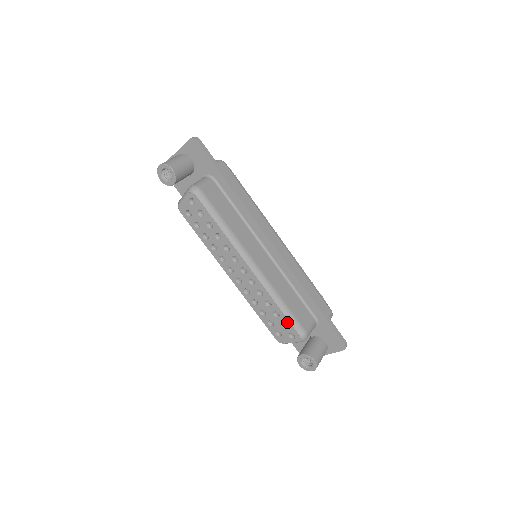
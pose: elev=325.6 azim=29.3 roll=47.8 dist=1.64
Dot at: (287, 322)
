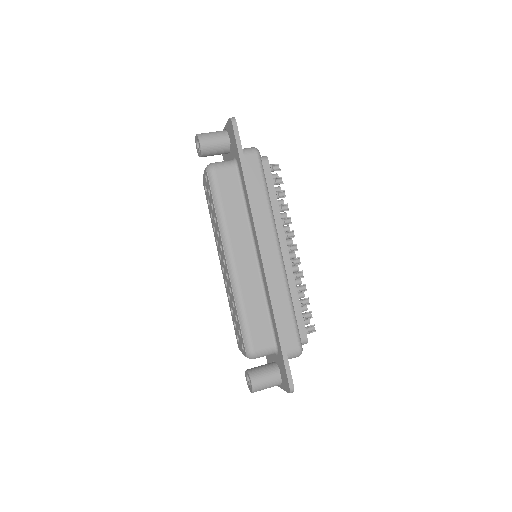
Dot at: (240, 331)
